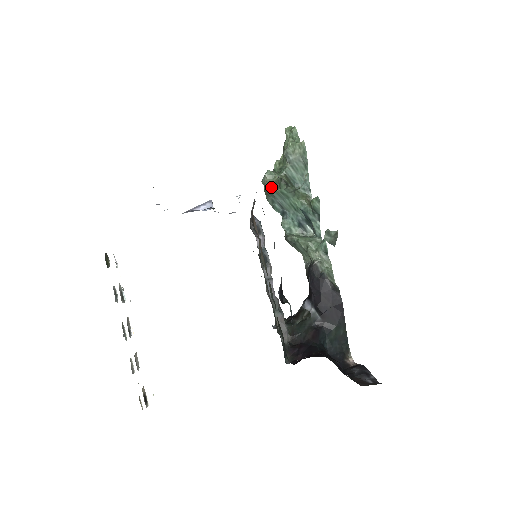
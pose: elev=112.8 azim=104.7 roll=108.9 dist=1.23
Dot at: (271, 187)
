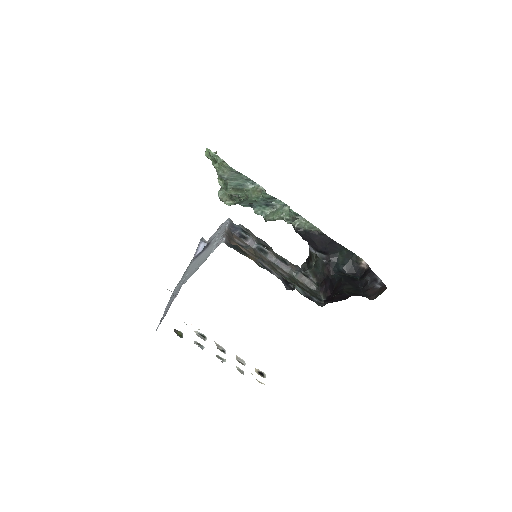
Dot at: (229, 202)
